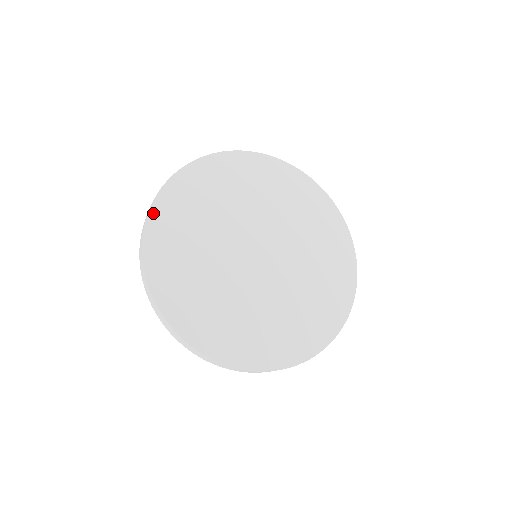
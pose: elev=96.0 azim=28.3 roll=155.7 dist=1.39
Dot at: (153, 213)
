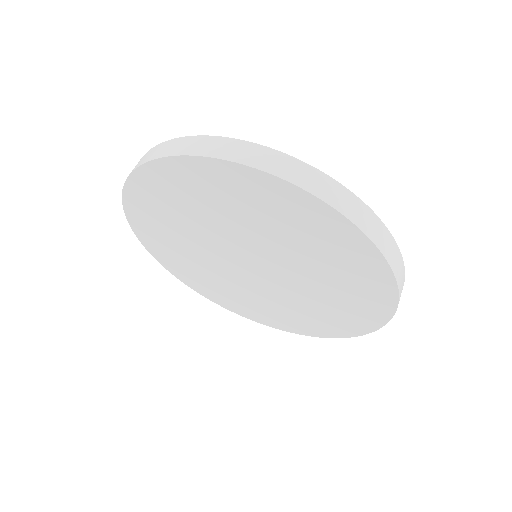
Dot at: occluded
